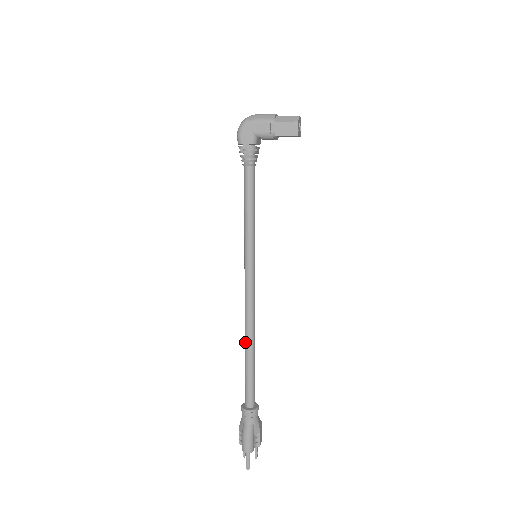
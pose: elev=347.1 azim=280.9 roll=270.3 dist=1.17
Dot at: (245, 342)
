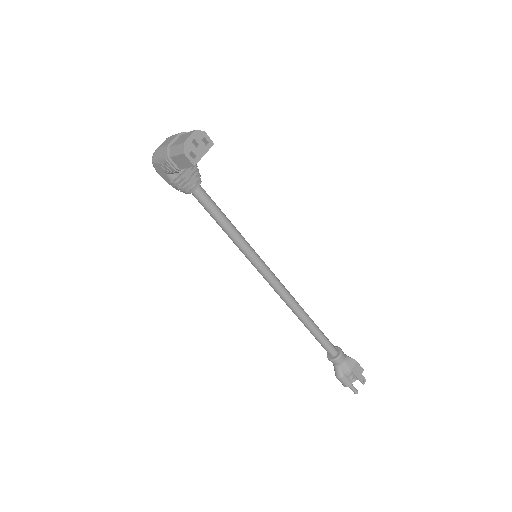
Dot at: (296, 315)
